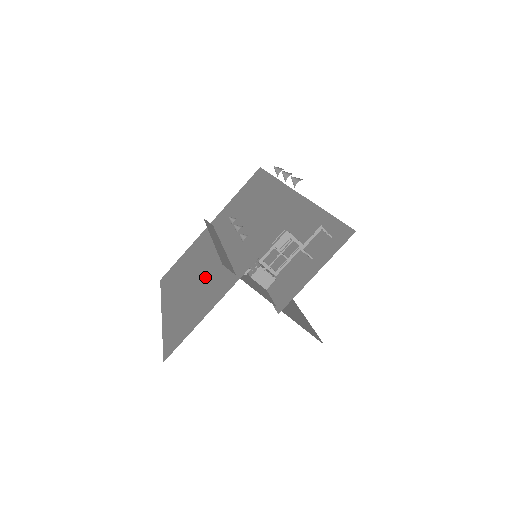
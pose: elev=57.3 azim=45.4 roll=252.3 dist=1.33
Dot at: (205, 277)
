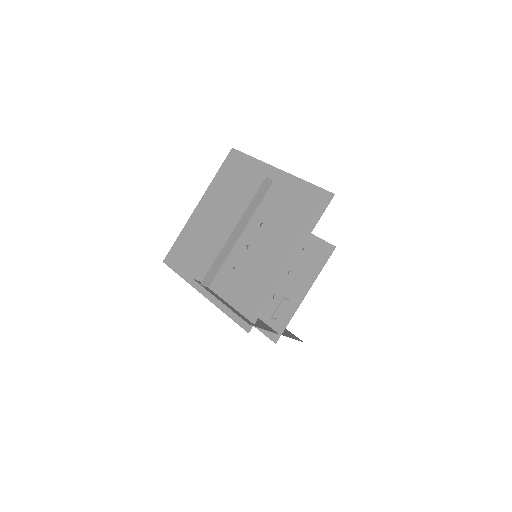
Dot at: (216, 241)
